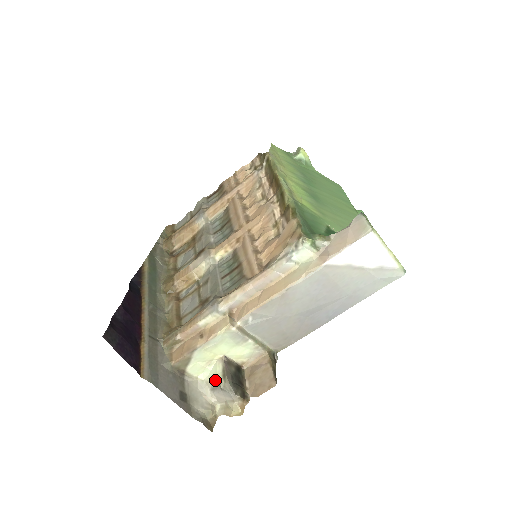
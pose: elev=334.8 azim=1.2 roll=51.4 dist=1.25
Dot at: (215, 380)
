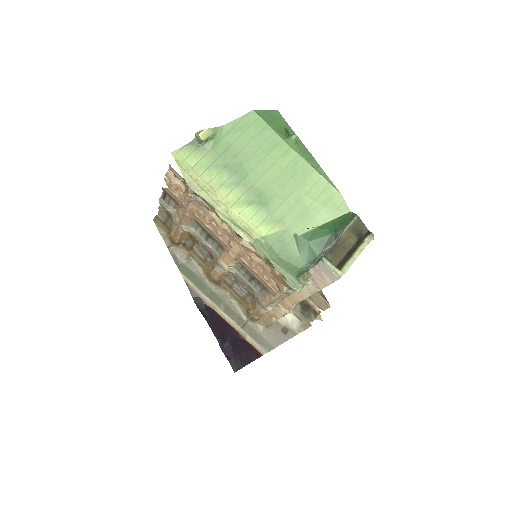
Dot at: (294, 316)
